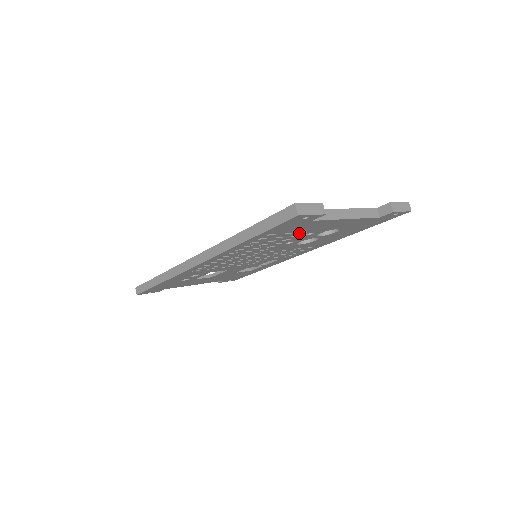
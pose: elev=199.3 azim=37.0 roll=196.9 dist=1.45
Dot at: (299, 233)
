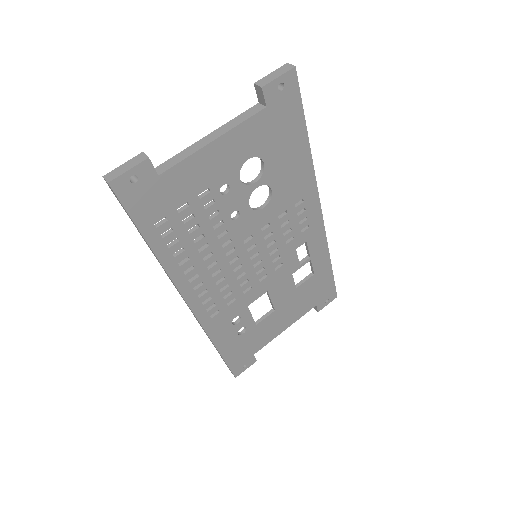
Dot at: (202, 198)
